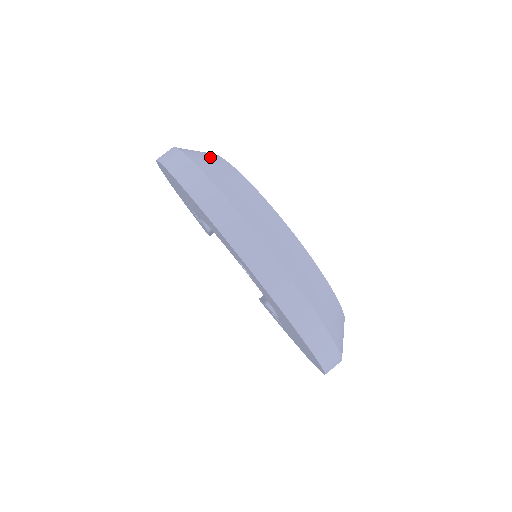
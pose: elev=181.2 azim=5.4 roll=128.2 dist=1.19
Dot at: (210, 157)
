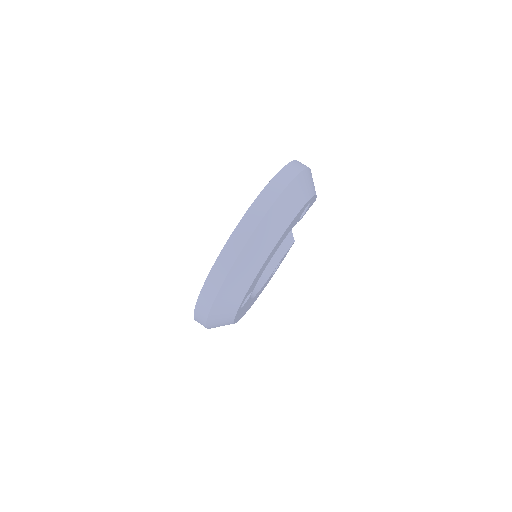
Dot at: (263, 248)
